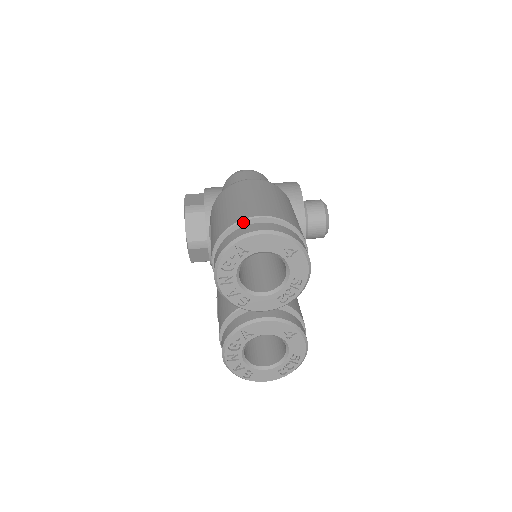
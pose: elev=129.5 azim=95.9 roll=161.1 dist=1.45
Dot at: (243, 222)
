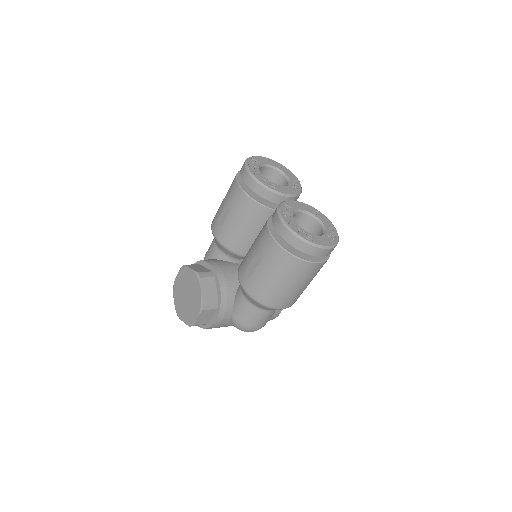
Dot at: occluded
